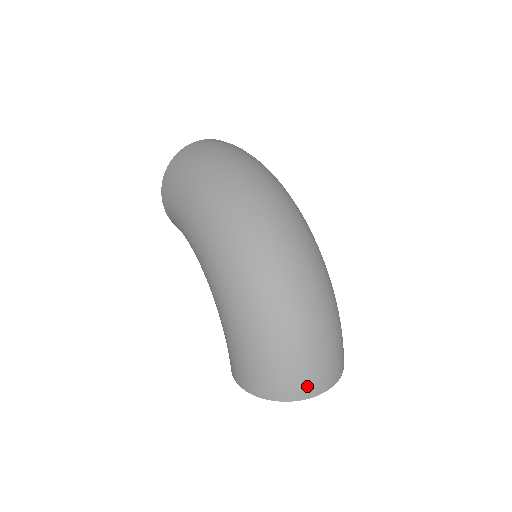
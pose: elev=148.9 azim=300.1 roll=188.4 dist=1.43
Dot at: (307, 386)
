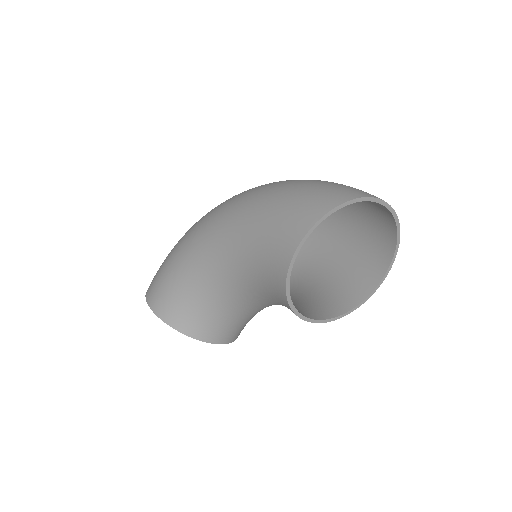
Dot at: (359, 191)
